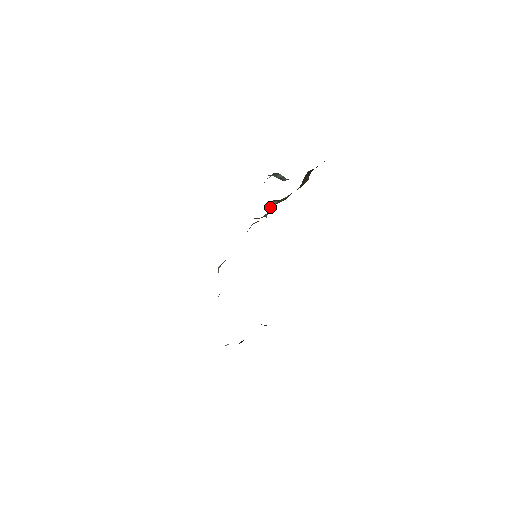
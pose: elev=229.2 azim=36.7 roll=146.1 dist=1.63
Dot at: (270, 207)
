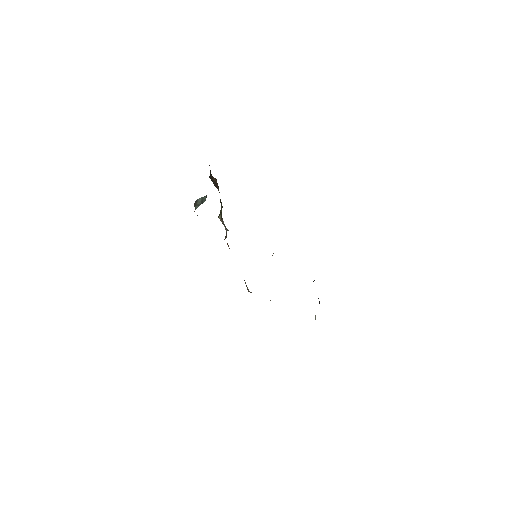
Dot at: occluded
